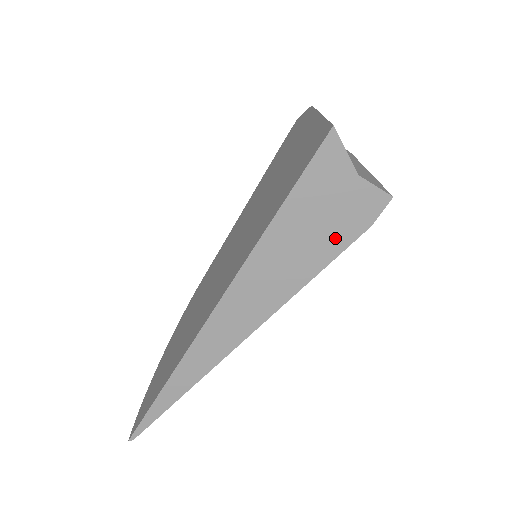
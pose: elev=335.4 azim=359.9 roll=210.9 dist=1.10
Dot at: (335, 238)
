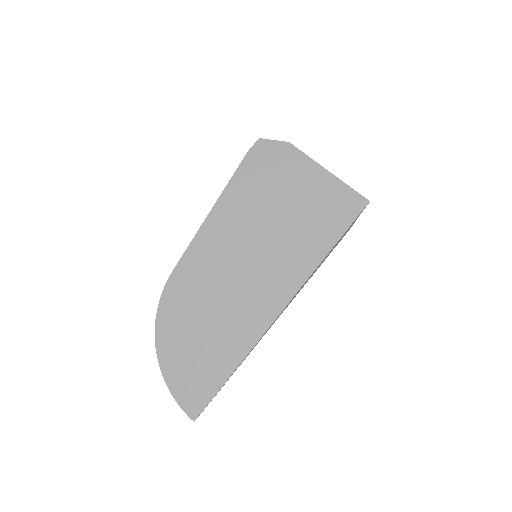
Dot at: occluded
